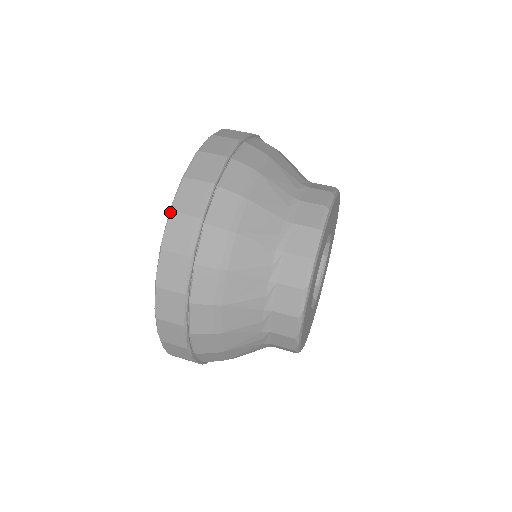
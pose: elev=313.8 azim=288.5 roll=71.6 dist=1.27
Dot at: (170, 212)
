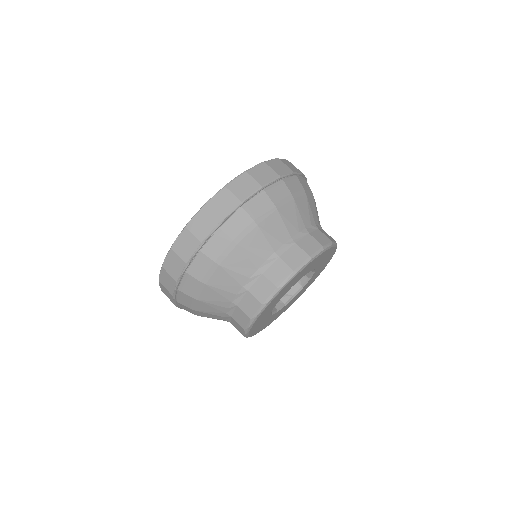
Dot at: (225, 186)
